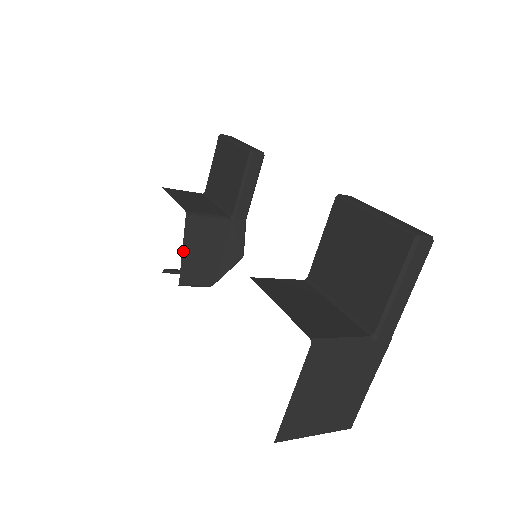
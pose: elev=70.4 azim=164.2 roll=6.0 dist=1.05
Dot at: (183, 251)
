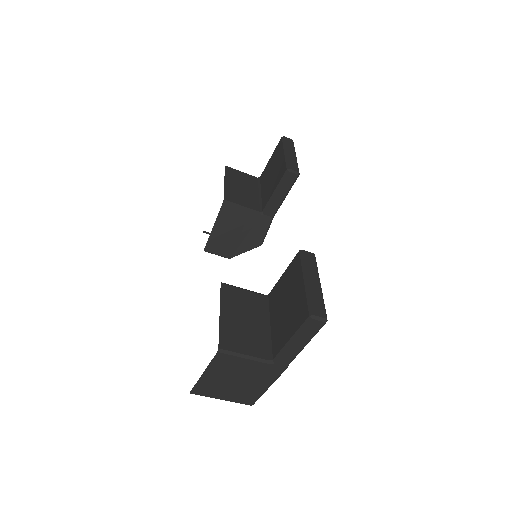
Dot at: (213, 228)
